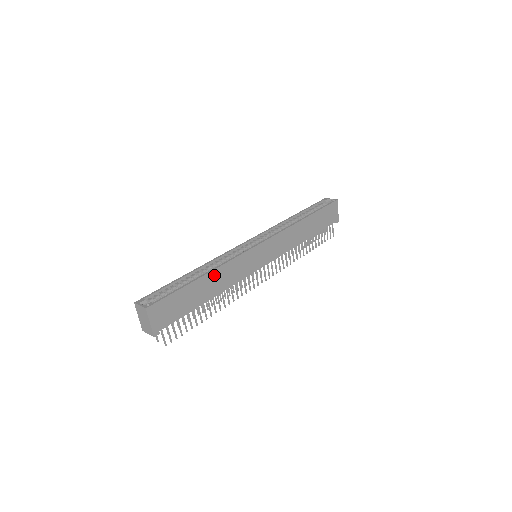
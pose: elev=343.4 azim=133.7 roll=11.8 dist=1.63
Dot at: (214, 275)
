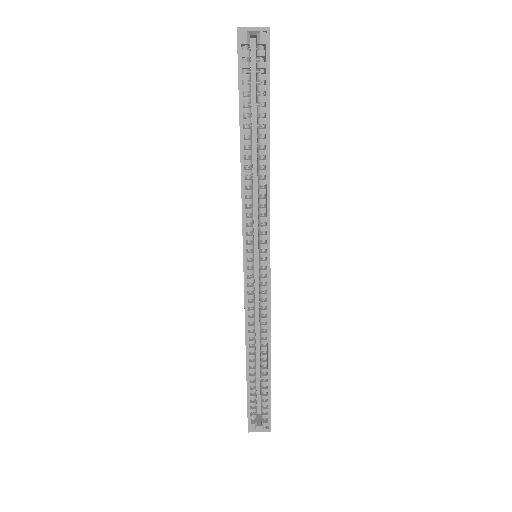
Dot at: occluded
